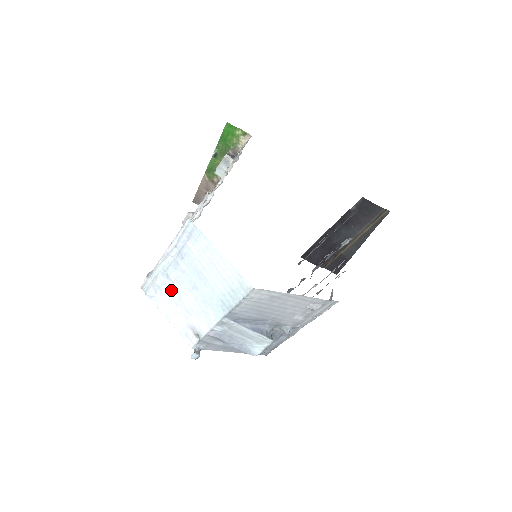
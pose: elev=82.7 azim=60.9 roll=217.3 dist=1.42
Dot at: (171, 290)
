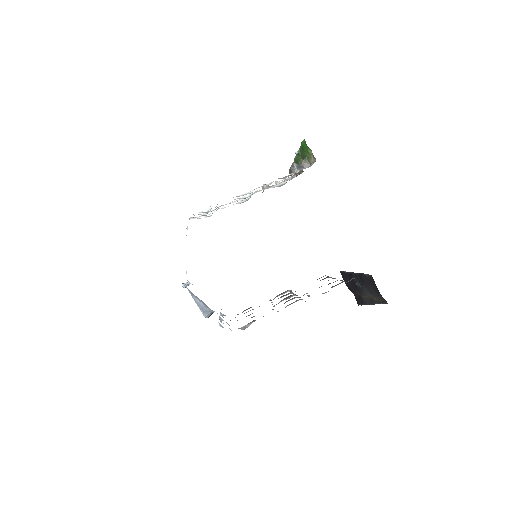
Dot at: occluded
